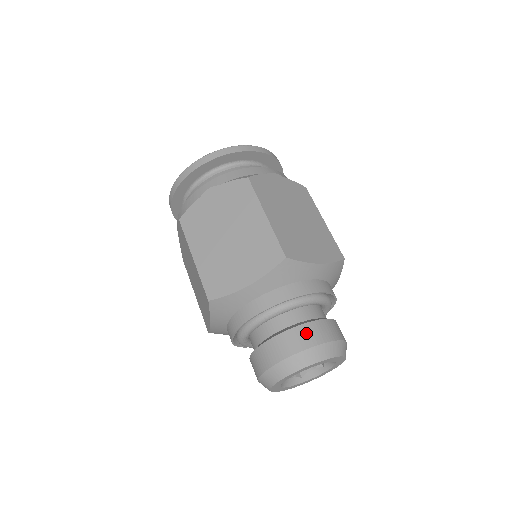
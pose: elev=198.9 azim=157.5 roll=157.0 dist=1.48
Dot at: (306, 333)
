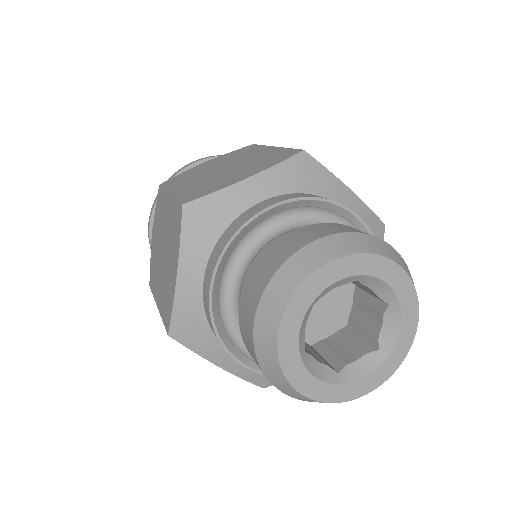
Dot at: (342, 226)
